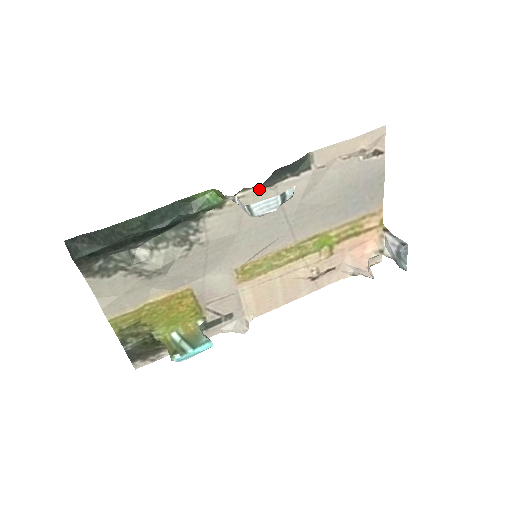
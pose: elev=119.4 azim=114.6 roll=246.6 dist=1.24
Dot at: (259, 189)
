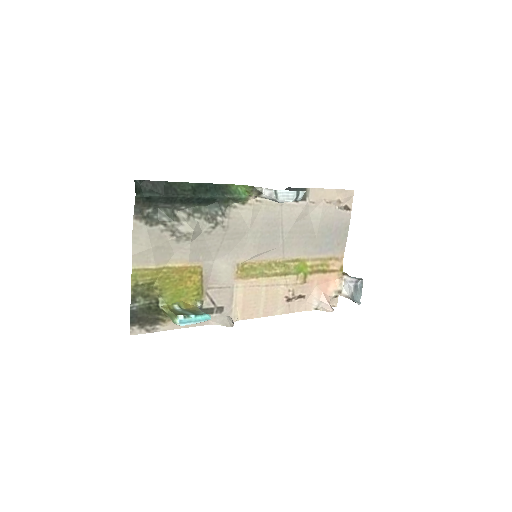
Dot at: (271, 201)
